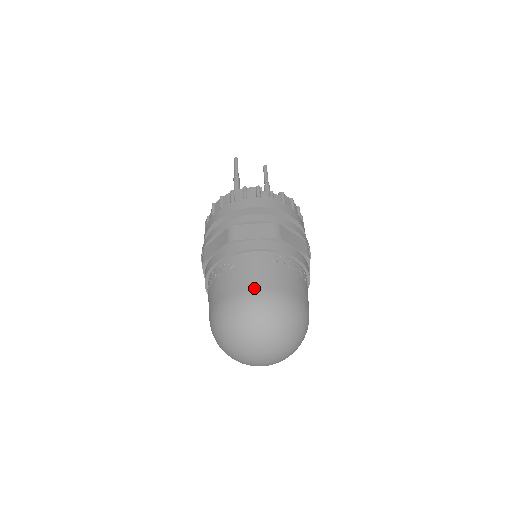
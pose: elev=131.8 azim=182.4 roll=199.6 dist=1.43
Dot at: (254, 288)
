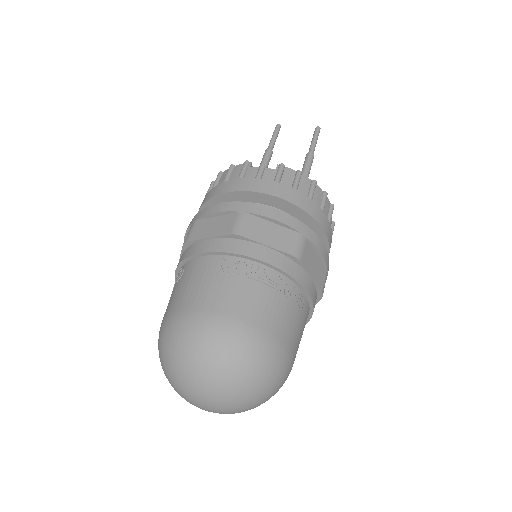
Dot at: (184, 309)
